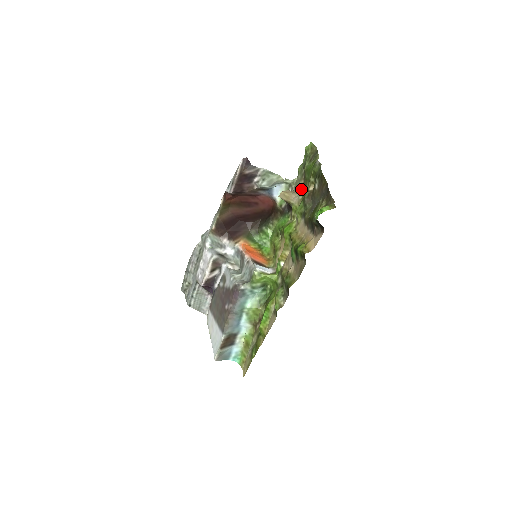
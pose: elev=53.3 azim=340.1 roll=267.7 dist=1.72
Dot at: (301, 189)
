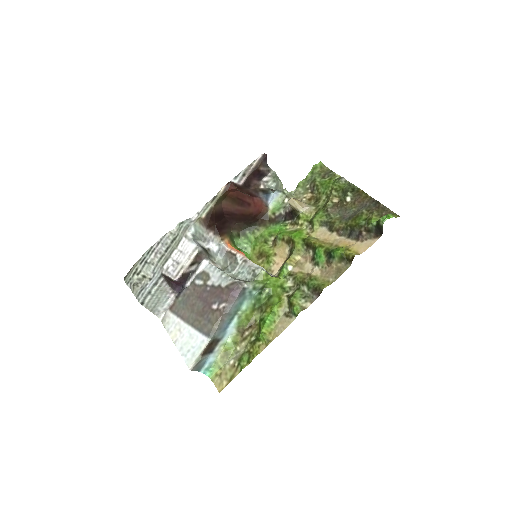
Dot at: (310, 201)
